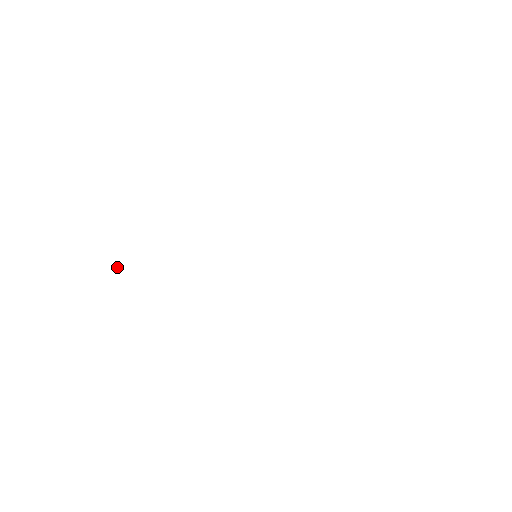
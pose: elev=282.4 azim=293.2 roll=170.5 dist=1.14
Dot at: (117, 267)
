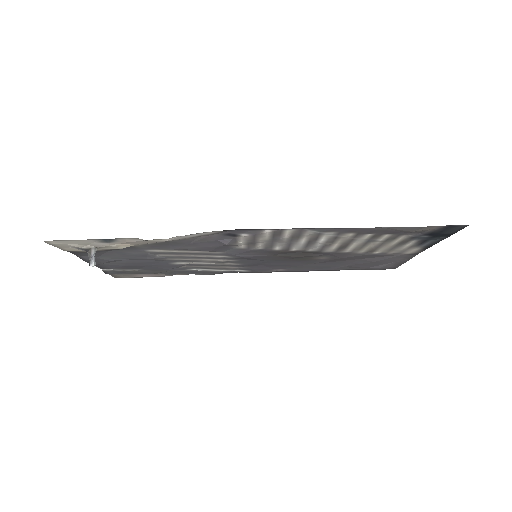
Dot at: (94, 265)
